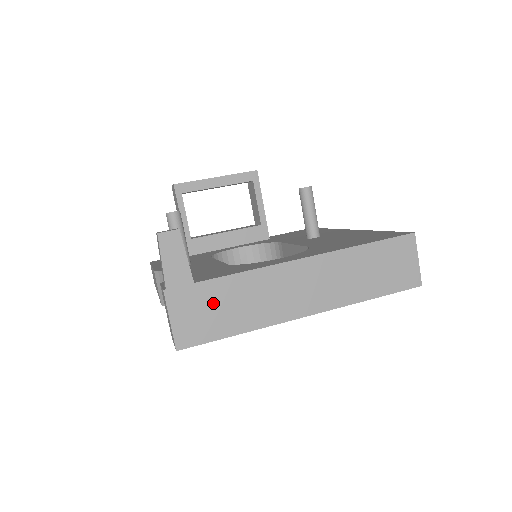
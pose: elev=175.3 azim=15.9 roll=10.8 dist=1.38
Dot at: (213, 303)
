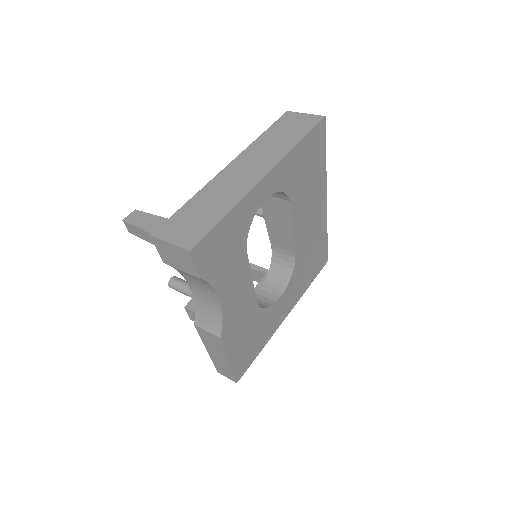
Dot at: (192, 216)
